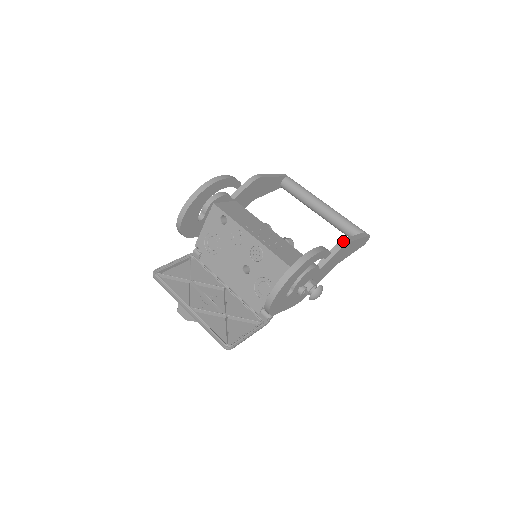
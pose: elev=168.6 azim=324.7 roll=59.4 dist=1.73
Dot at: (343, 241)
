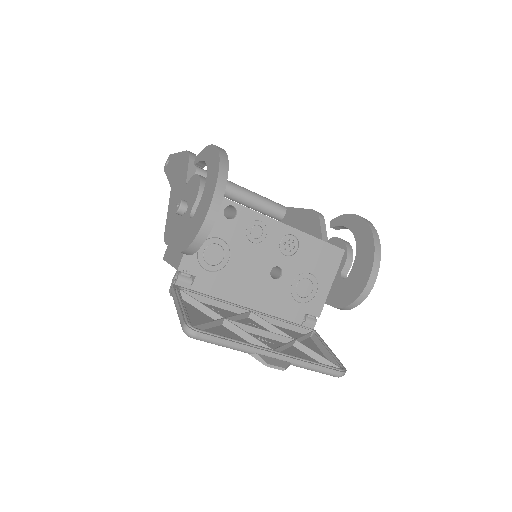
Dot at: (318, 212)
